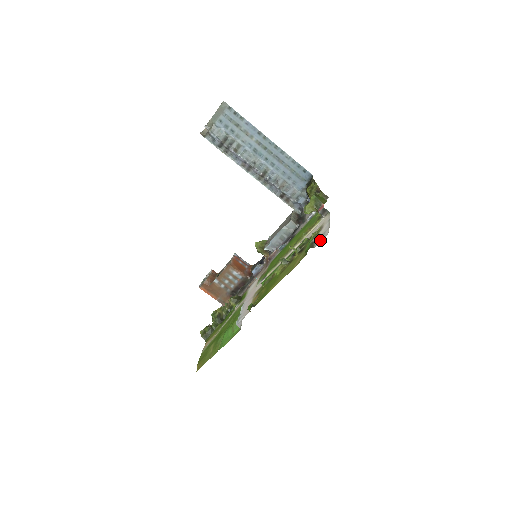
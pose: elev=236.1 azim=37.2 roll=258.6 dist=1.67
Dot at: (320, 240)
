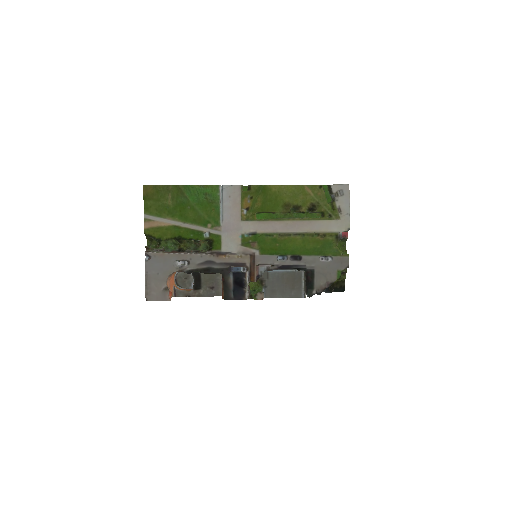
Dot at: (339, 187)
